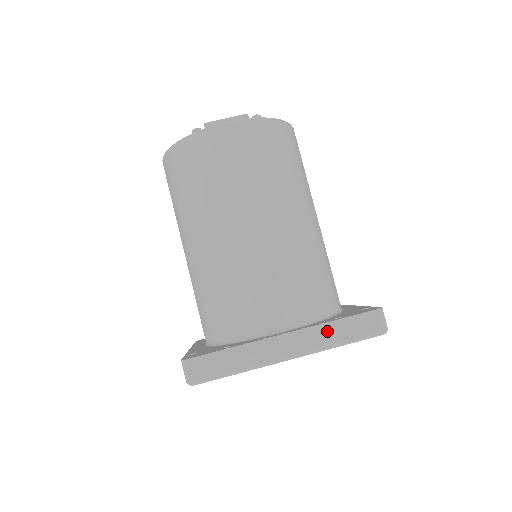
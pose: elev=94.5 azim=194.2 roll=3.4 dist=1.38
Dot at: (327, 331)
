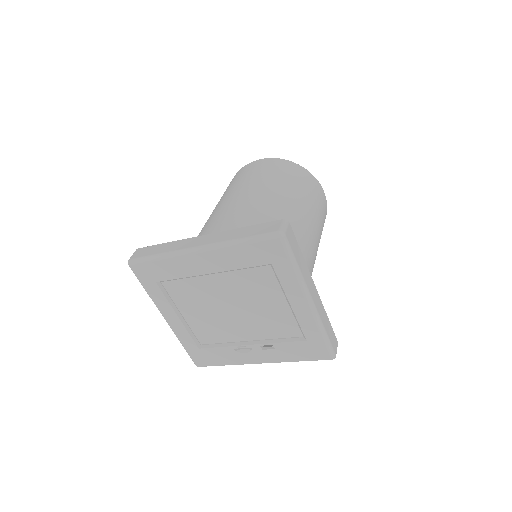
Dot at: (234, 233)
